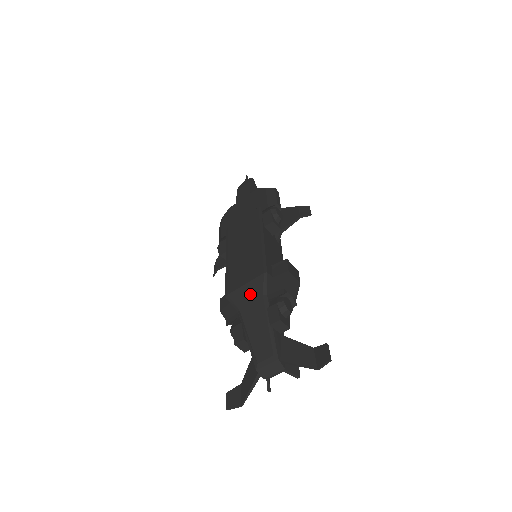
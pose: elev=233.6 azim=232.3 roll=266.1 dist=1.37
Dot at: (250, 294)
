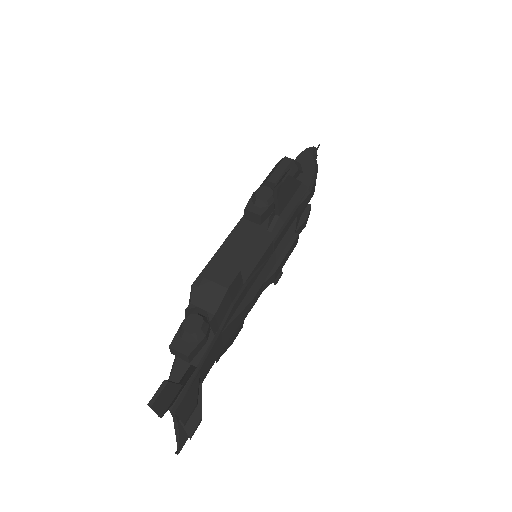
Dot at: occluded
